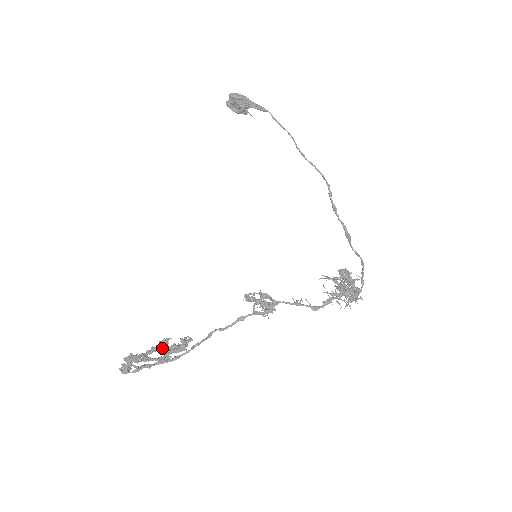
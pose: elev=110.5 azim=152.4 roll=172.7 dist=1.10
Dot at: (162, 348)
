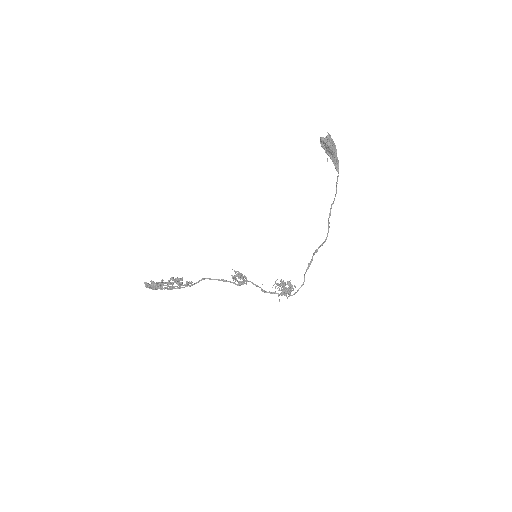
Dot at: (173, 280)
